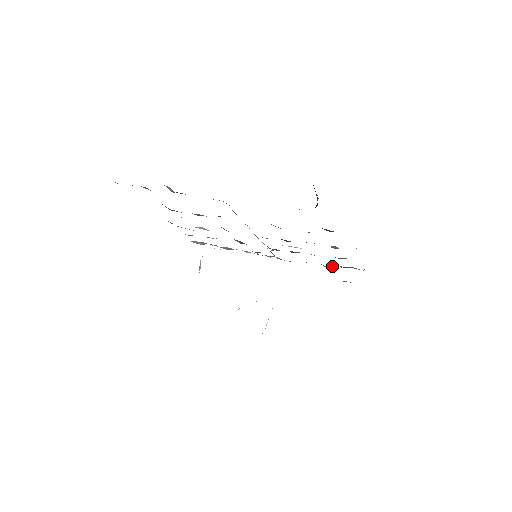
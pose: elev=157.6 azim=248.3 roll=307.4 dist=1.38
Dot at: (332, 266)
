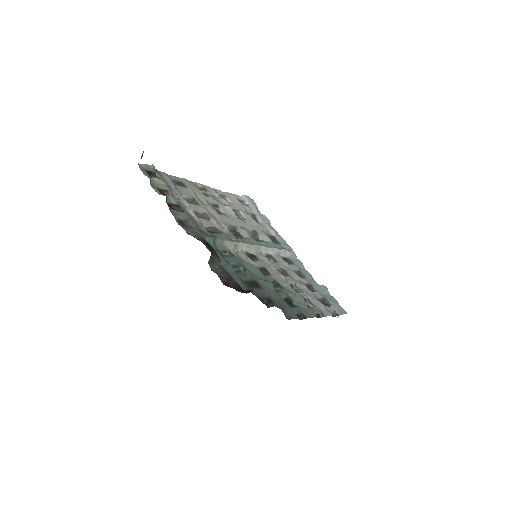
Dot at: (324, 291)
